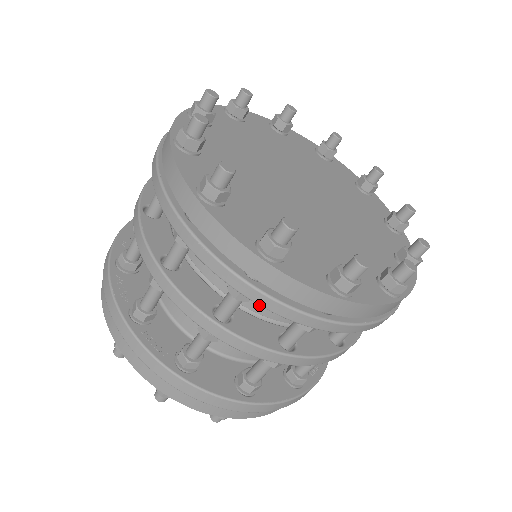
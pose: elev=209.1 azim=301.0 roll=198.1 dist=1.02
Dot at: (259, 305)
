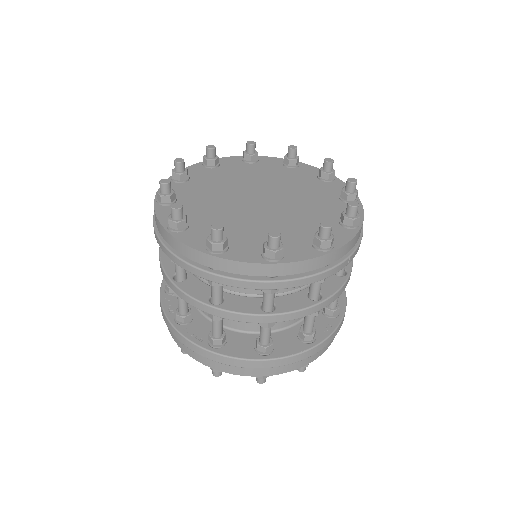
Dot at: occluded
